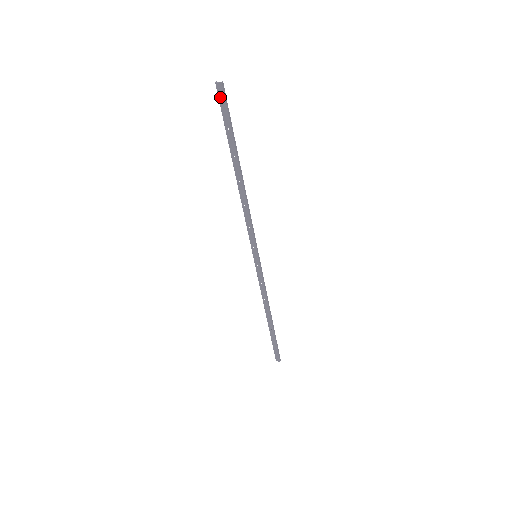
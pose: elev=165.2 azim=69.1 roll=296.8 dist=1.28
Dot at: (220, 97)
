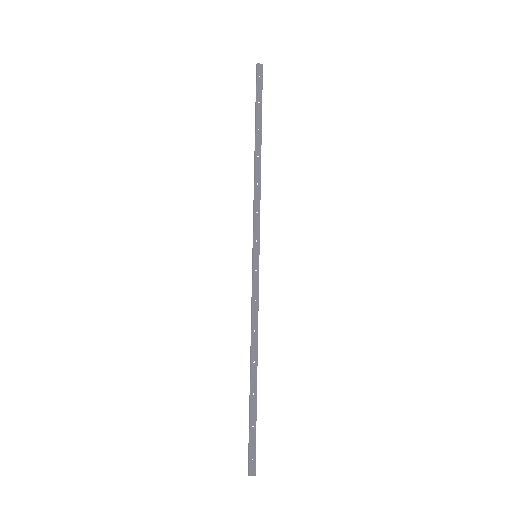
Dot at: (258, 75)
